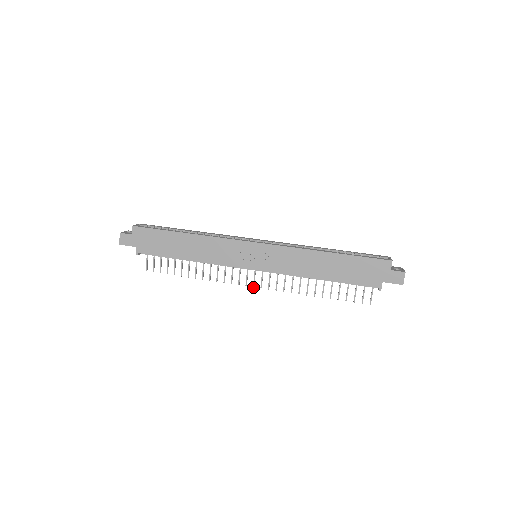
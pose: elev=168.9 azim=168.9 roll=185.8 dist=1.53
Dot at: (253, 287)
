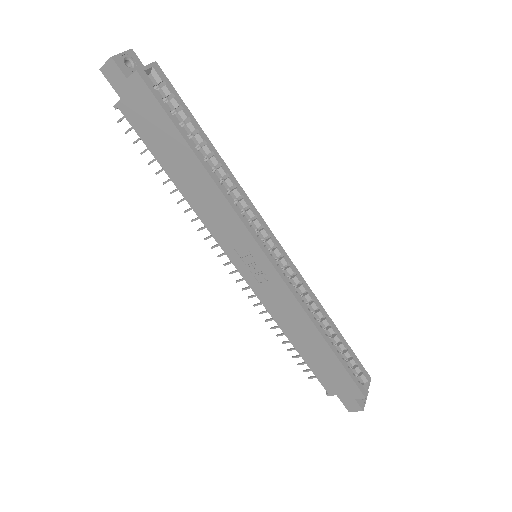
Dot at: occluded
